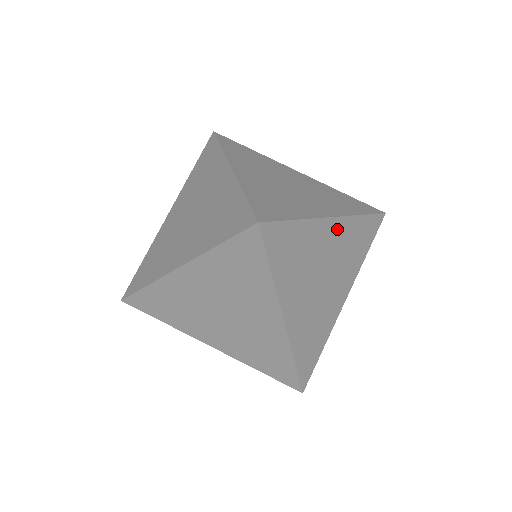
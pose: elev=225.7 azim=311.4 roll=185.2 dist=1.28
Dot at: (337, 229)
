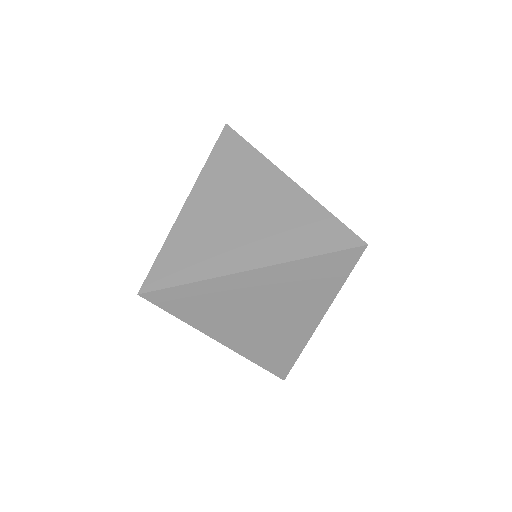
Dot at: occluded
